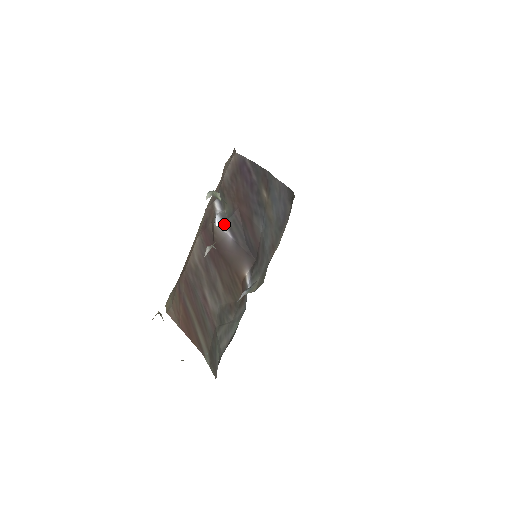
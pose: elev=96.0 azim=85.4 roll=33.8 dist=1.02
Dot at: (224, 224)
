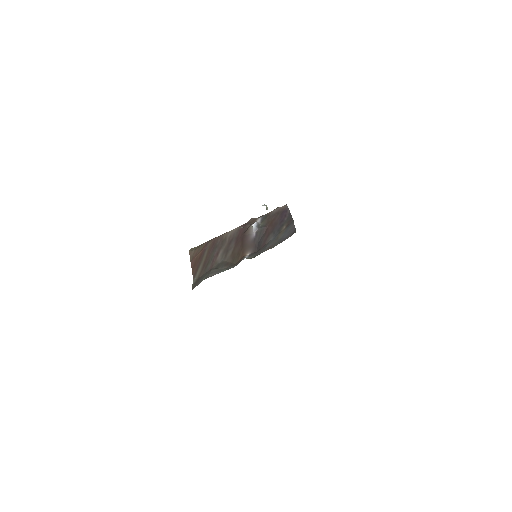
Dot at: (256, 228)
